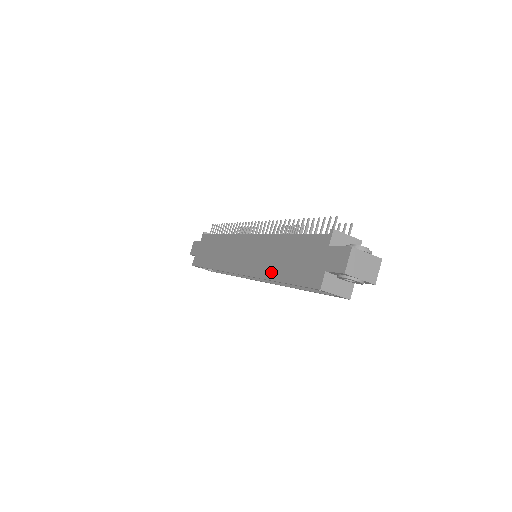
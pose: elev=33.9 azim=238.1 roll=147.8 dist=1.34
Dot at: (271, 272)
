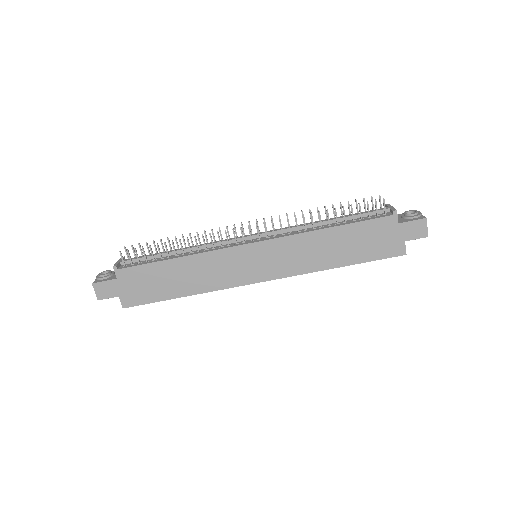
Dot at: (327, 263)
